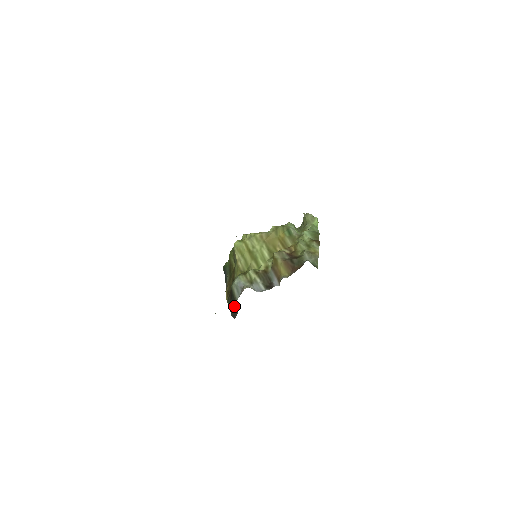
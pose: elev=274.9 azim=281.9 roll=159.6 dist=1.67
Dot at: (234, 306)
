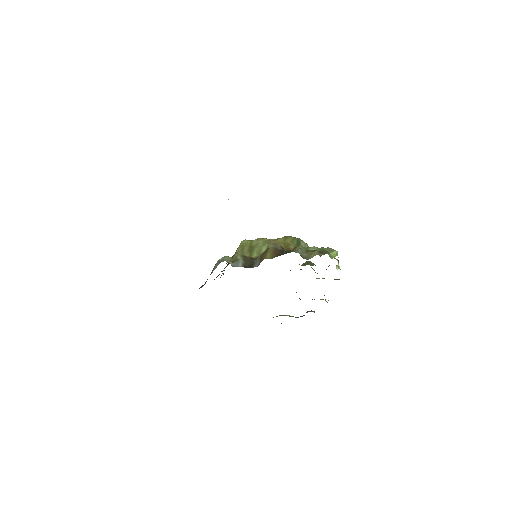
Dot at: occluded
